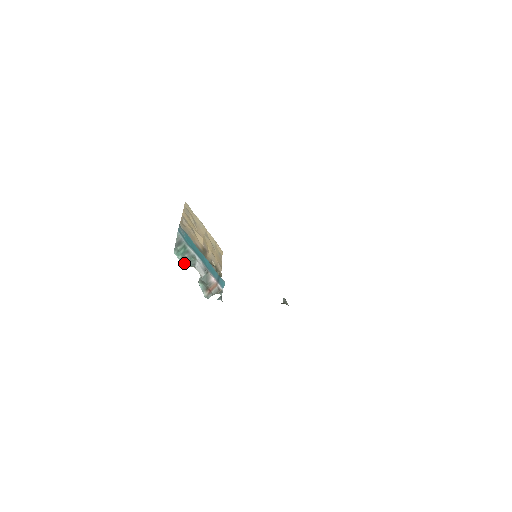
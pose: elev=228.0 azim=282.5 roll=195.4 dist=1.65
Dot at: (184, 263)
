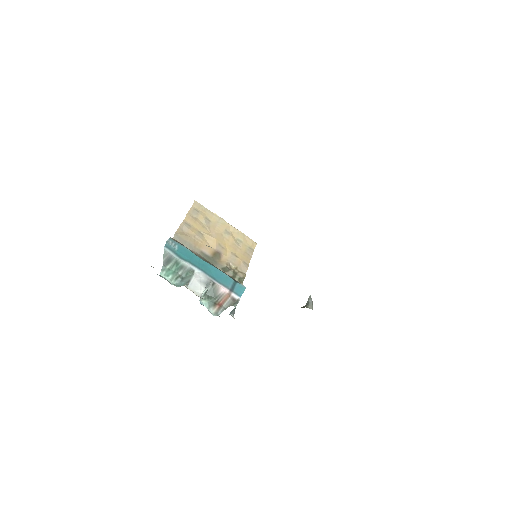
Dot at: (177, 283)
